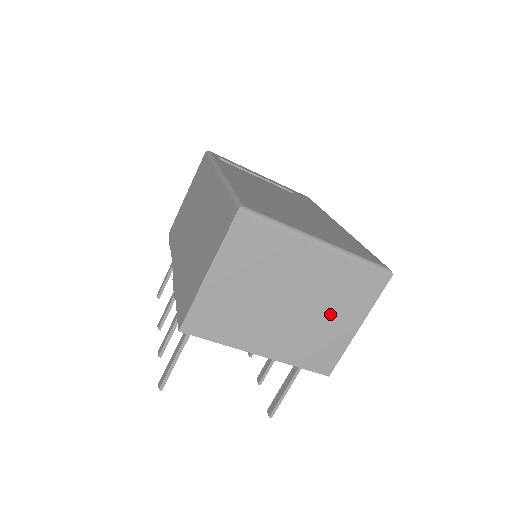
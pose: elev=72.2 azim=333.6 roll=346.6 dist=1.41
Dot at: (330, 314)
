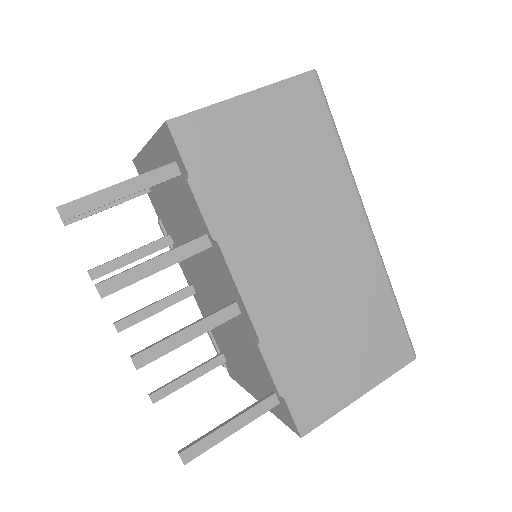
Dot at: occluded
